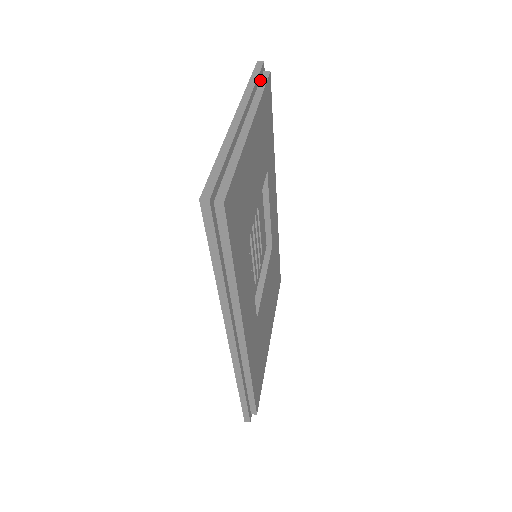
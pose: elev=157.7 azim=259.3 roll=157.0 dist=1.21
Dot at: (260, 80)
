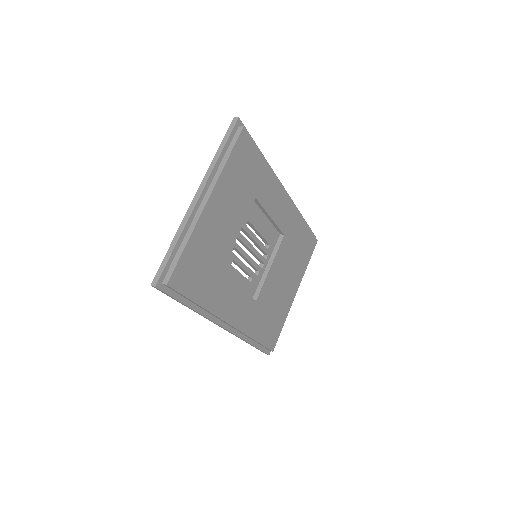
Dot at: (232, 140)
